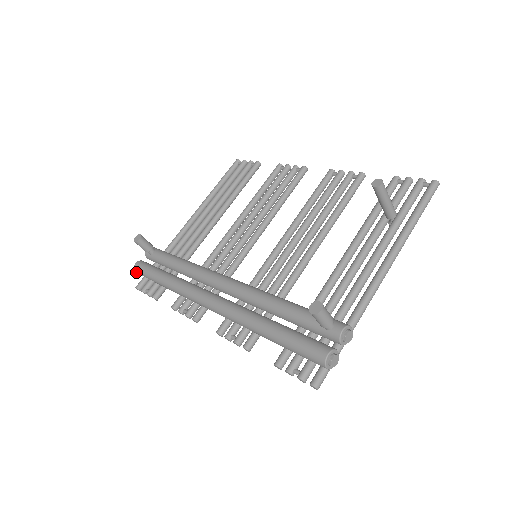
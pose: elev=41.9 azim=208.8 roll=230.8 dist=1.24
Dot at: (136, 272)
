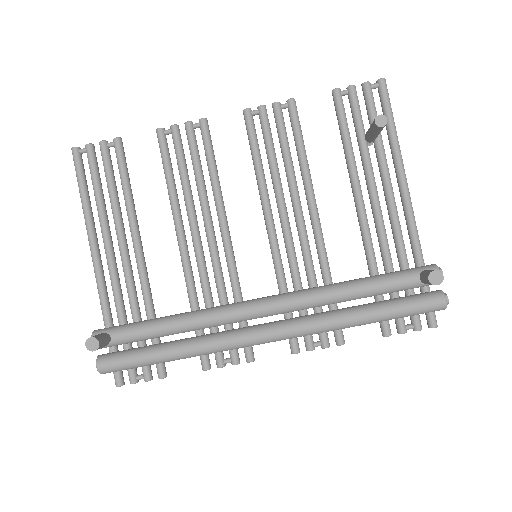
Dot at: occluded
